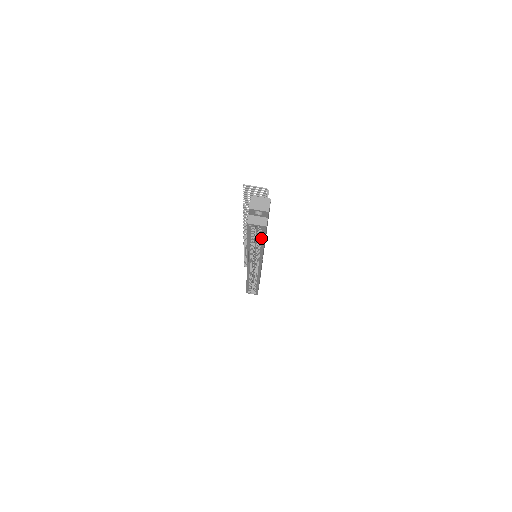
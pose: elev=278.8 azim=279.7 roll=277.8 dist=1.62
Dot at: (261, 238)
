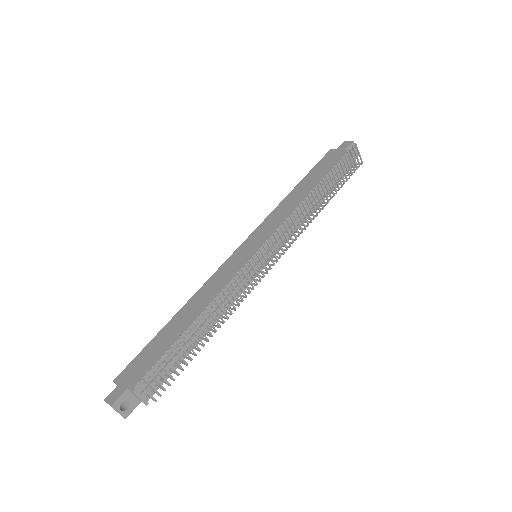
Dot at: occluded
